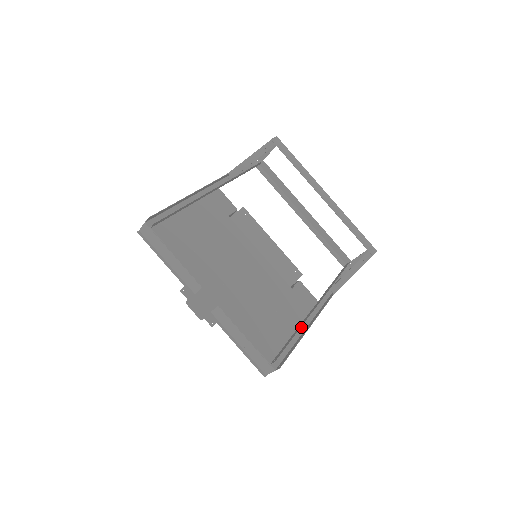
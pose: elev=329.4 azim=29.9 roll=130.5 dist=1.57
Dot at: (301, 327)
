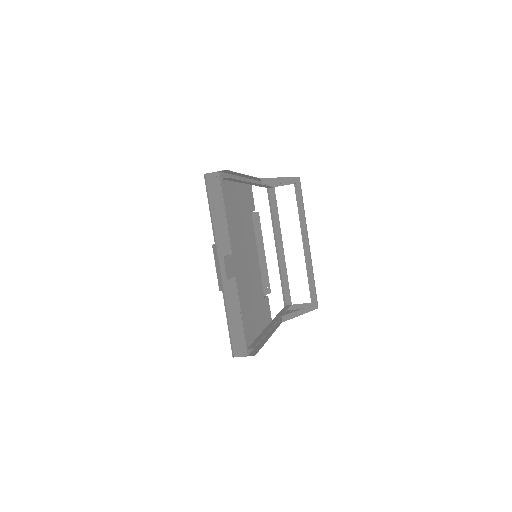
Dot at: occluded
